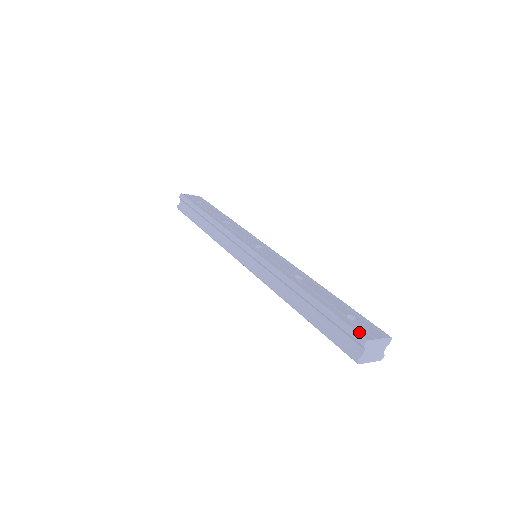
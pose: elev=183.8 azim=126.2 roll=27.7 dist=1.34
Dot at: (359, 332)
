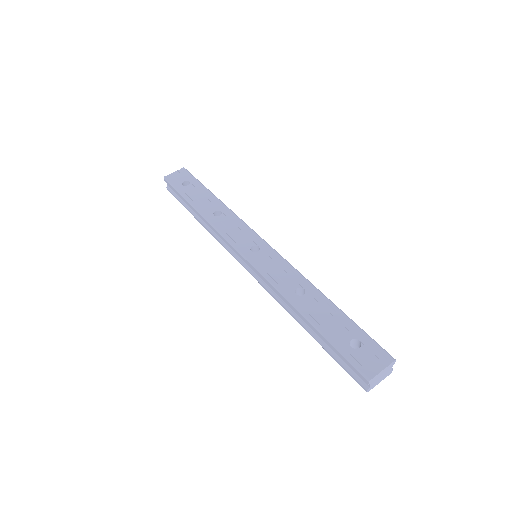
Dot at: (362, 370)
